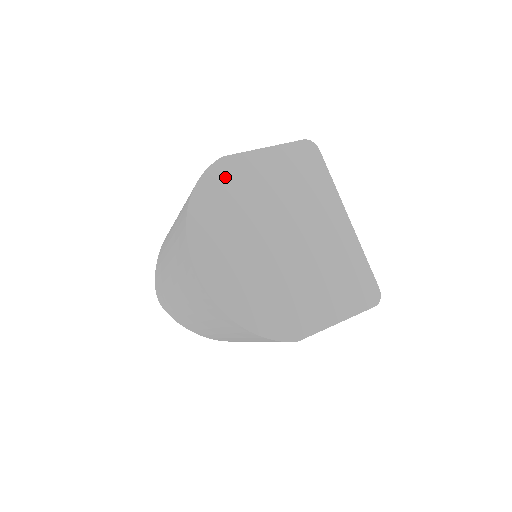
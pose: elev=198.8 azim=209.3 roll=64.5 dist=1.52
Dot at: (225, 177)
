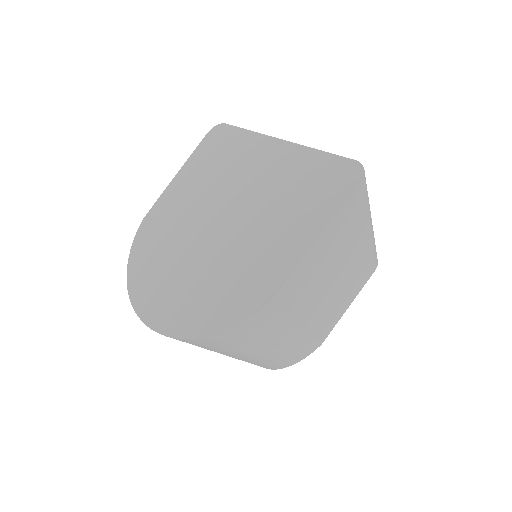
Dot at: (149, 231)
